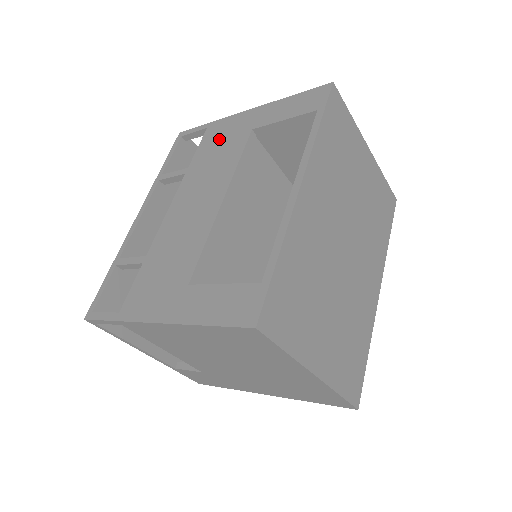
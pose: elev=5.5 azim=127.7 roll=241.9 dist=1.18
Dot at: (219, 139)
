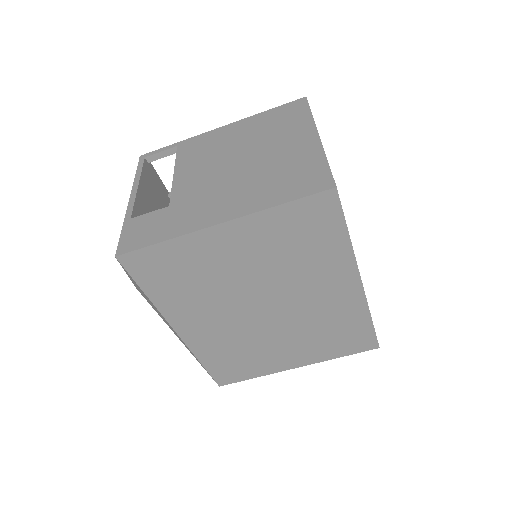
Dot at: occluded
